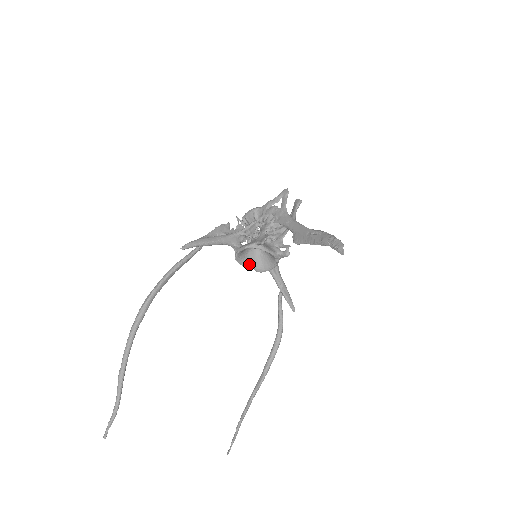
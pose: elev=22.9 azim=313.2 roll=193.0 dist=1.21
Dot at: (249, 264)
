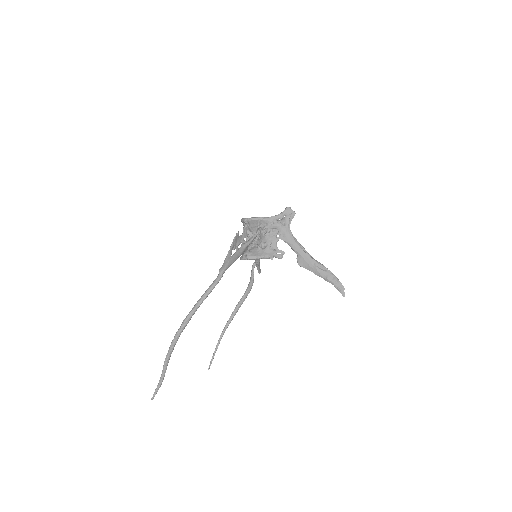
Dot at: occluded
